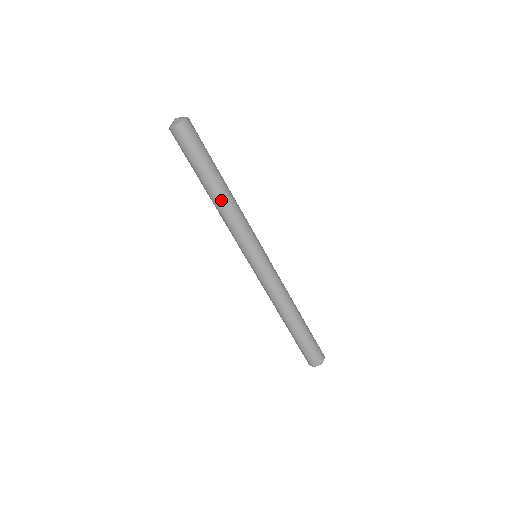
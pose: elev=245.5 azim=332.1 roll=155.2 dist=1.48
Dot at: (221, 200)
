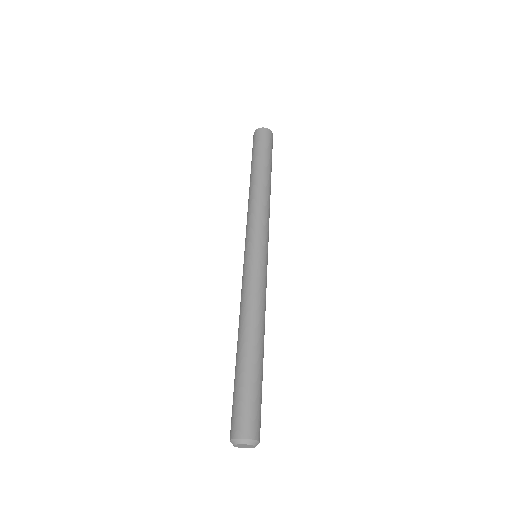
Dot at: (267, 188)
